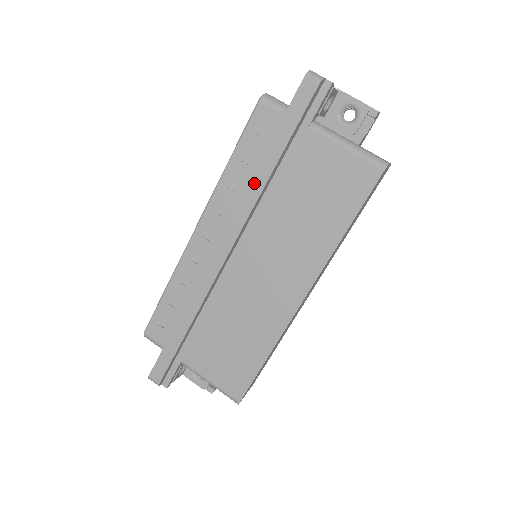
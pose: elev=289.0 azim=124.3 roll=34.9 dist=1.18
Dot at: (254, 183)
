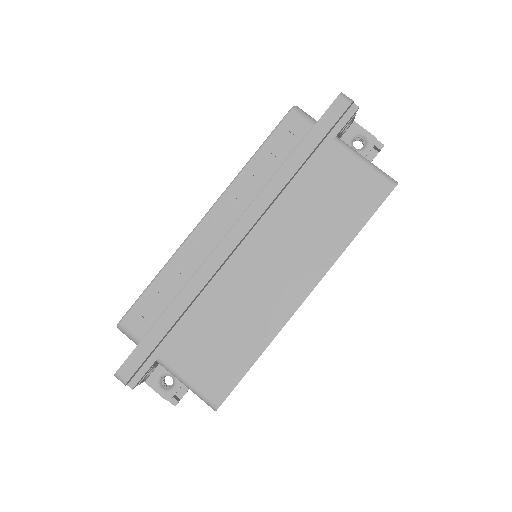
Dot at: (277, 178)
